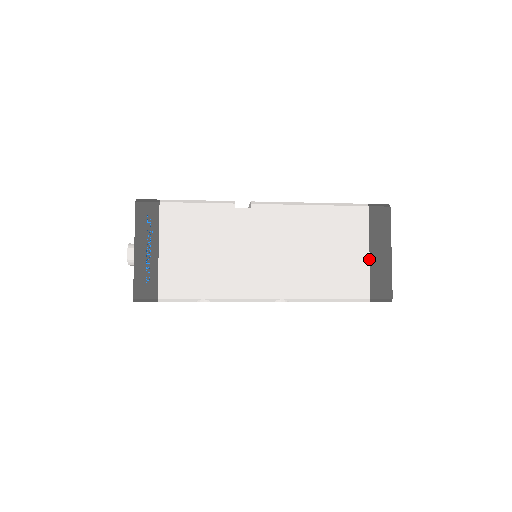
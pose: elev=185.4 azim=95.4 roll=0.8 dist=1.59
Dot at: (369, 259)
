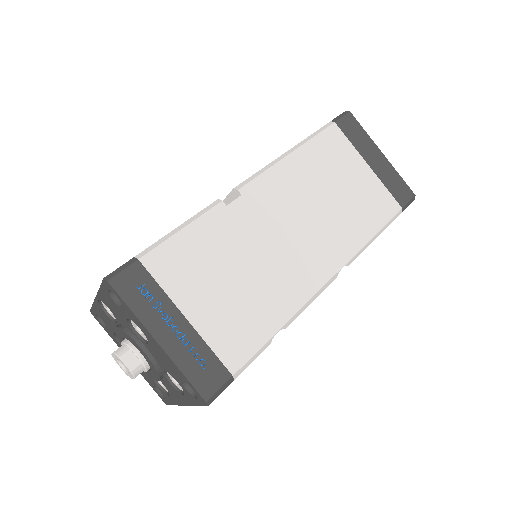
Dot at: (373, 172)
